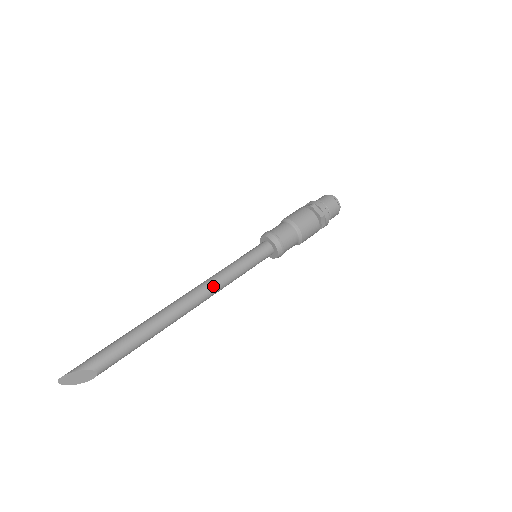
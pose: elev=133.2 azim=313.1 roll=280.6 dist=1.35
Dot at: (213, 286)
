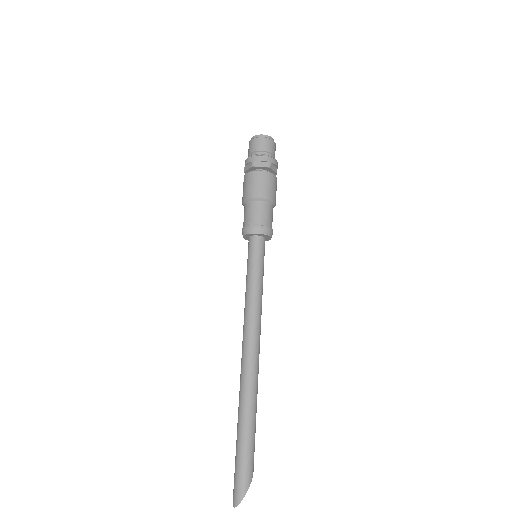
Dot at: occluded
